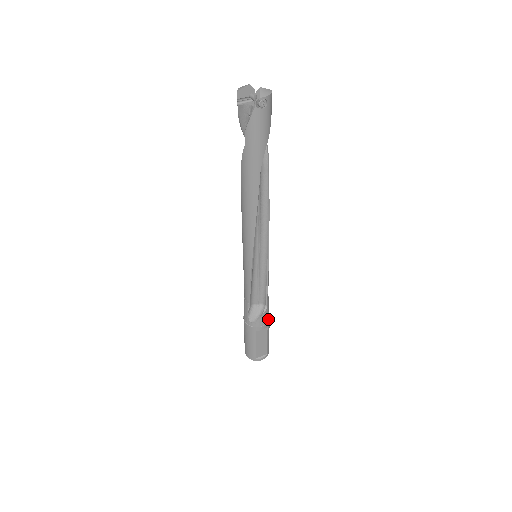
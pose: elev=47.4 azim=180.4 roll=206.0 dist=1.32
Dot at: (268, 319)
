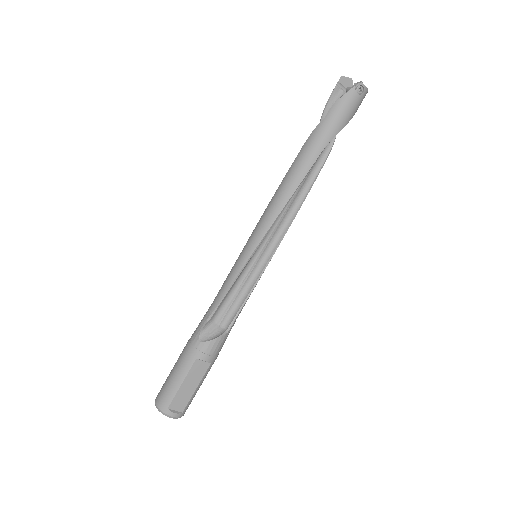
Dot at: (217, 353)
